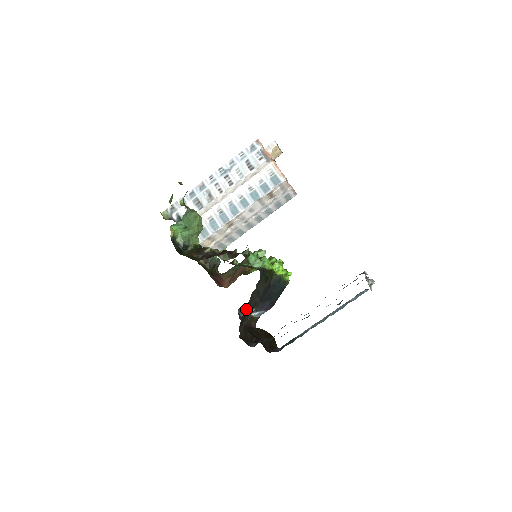
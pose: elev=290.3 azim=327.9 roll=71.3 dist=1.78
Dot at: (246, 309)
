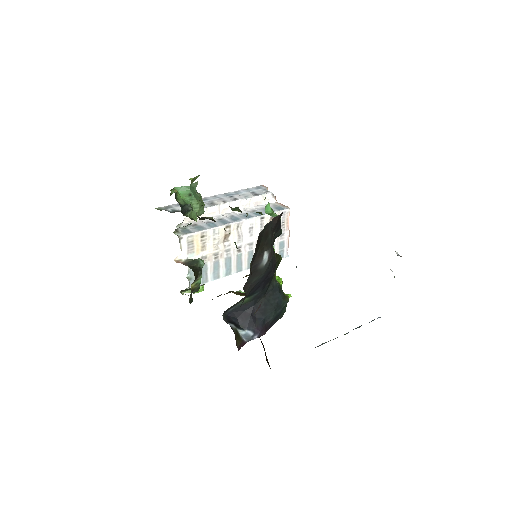
Dot at: (264, 234)
